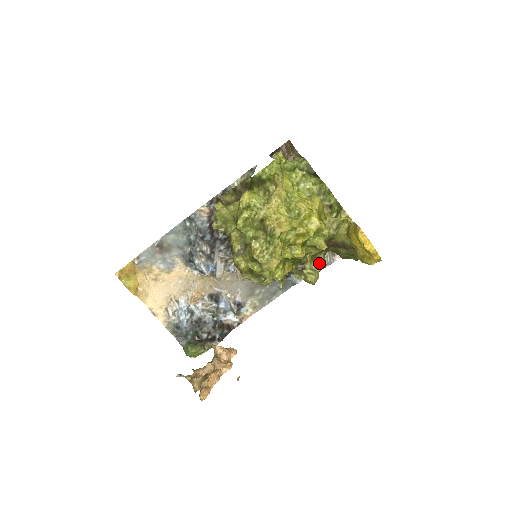
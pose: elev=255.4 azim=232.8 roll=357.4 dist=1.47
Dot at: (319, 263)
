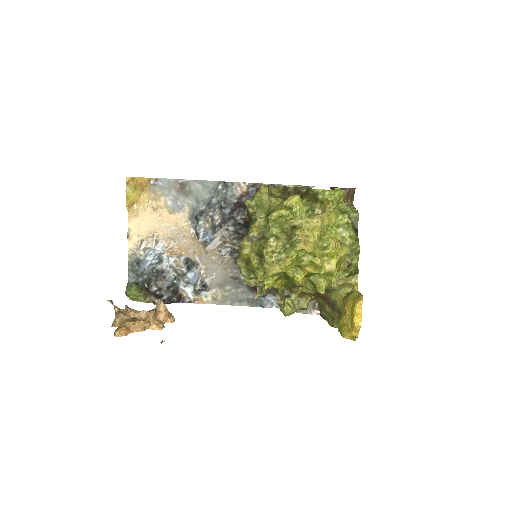
Dot at: (302, 303)
